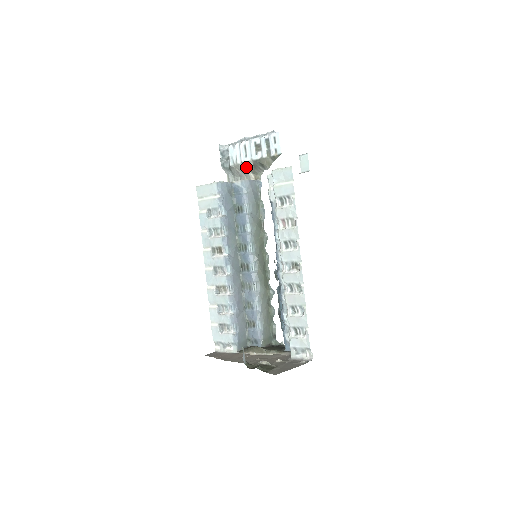
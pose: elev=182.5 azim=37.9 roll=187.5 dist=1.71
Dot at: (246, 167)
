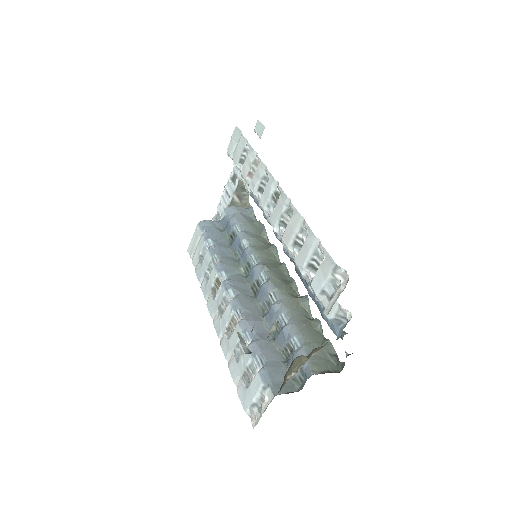
Dot at: occluded
